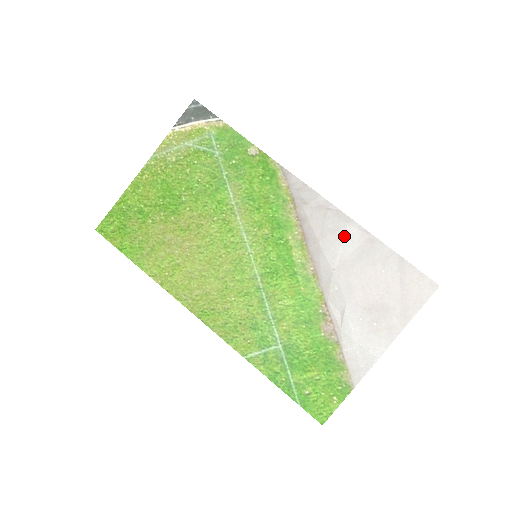
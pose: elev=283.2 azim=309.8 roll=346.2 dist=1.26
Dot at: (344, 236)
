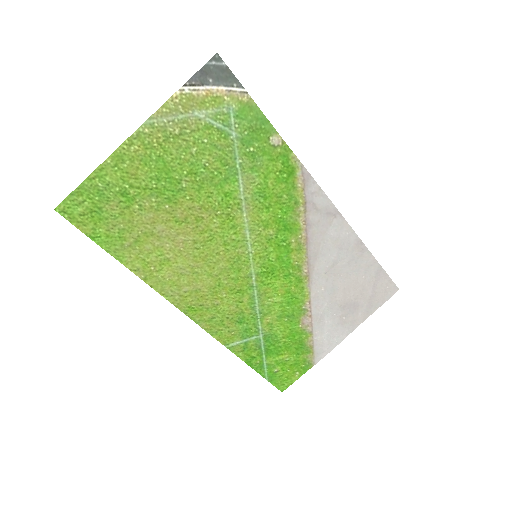
Dot at: (342, 244)
